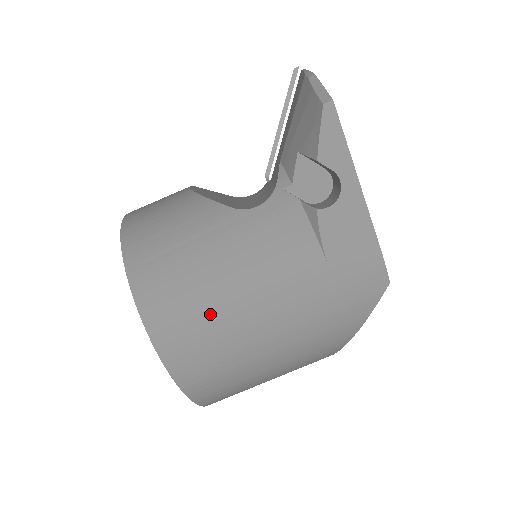
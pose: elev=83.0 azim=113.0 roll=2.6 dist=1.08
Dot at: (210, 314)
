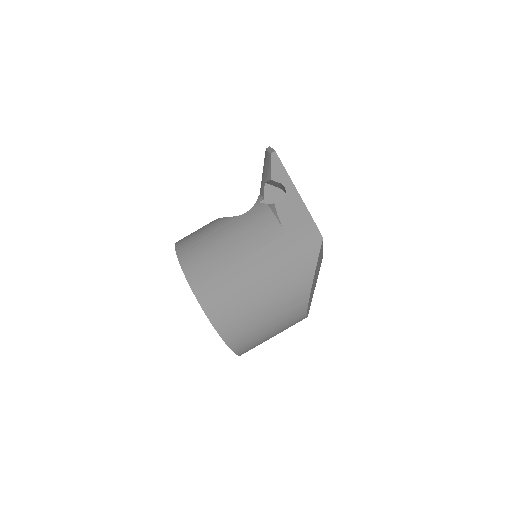
Dot at: (222, 268)
